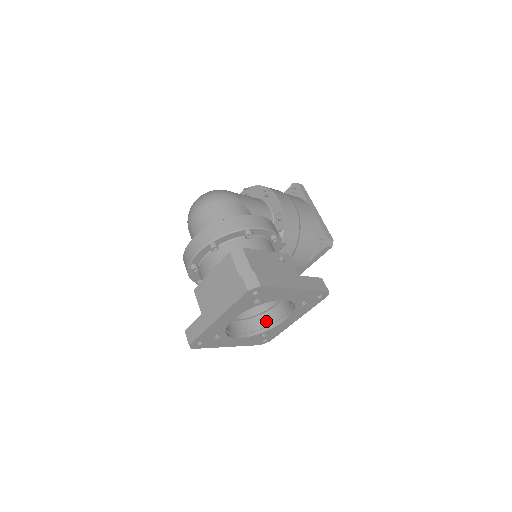
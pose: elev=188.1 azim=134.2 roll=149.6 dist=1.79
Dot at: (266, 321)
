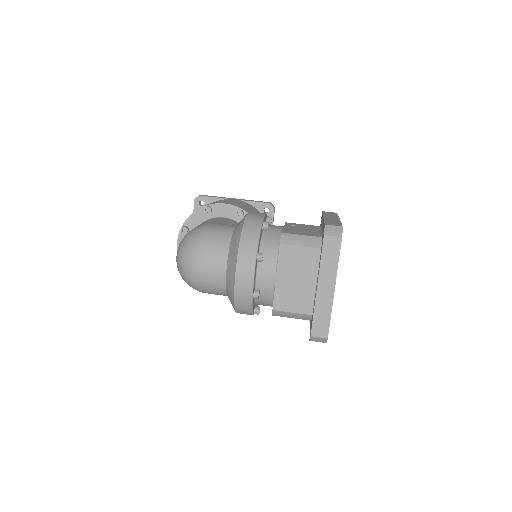
Dot at: occluded
